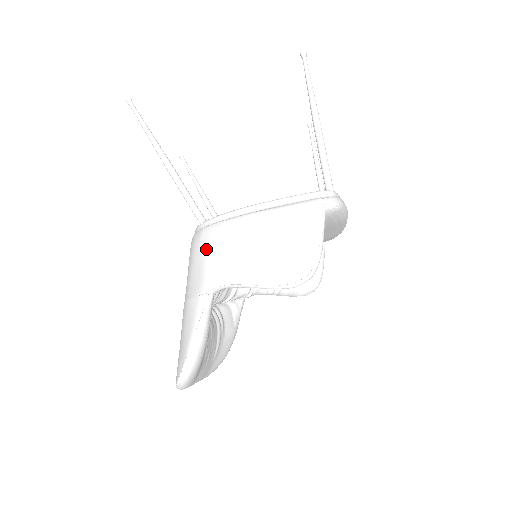
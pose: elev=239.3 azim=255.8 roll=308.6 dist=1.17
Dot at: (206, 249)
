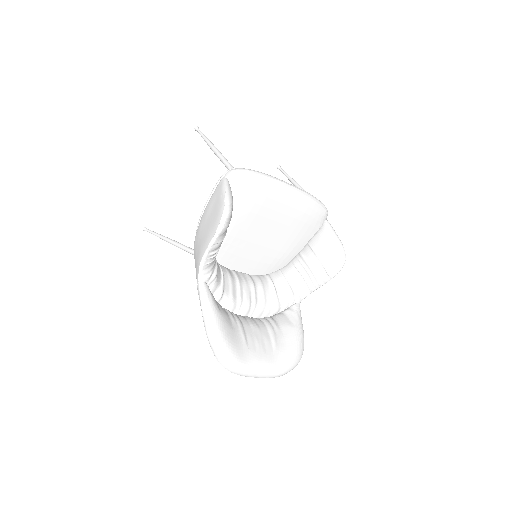
Dot at: occluded
